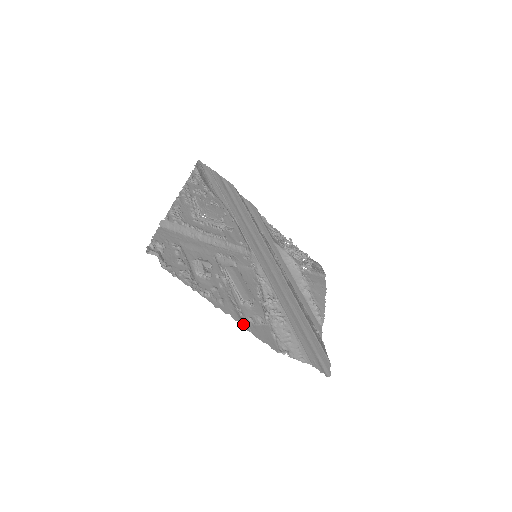
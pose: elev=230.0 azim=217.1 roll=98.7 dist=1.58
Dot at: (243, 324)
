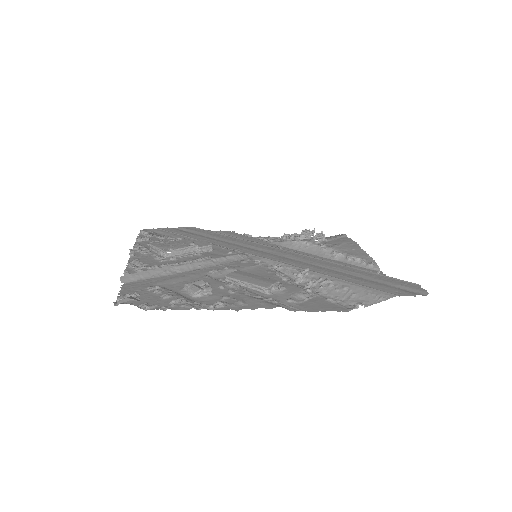
Dot at: occluded
